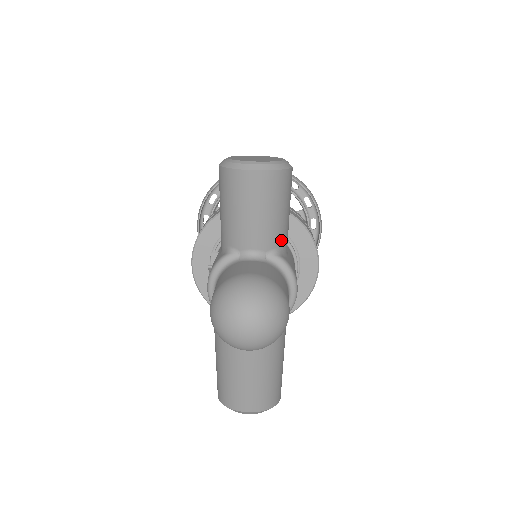
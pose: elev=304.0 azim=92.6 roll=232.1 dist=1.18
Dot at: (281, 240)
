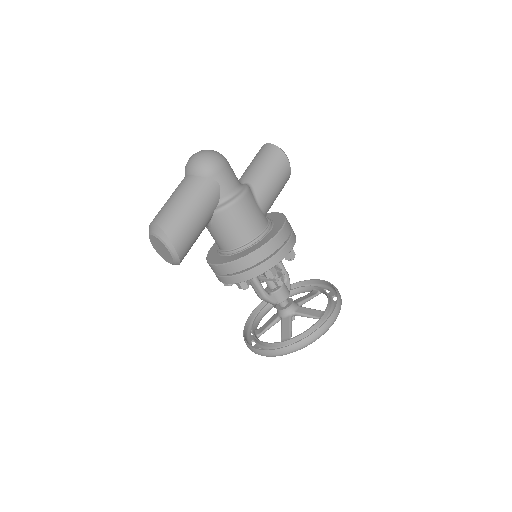
Dot at: (257, 183)
